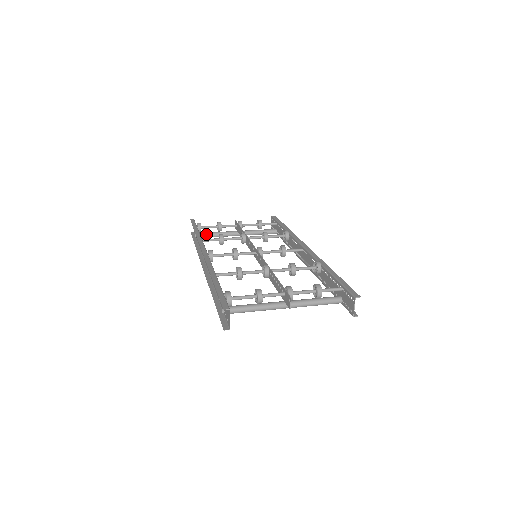
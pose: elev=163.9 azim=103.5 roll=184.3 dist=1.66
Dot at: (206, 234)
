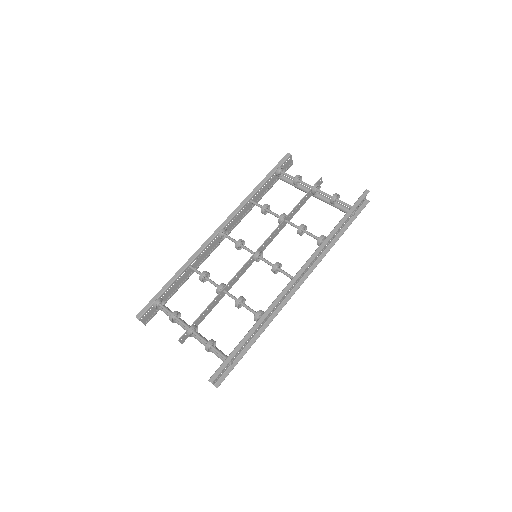
Dot at: (286, 180)
